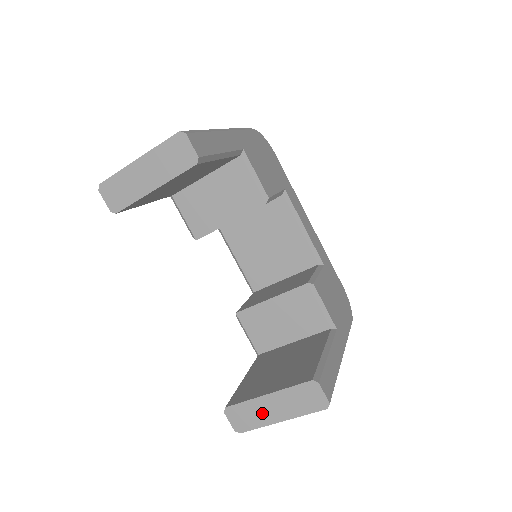
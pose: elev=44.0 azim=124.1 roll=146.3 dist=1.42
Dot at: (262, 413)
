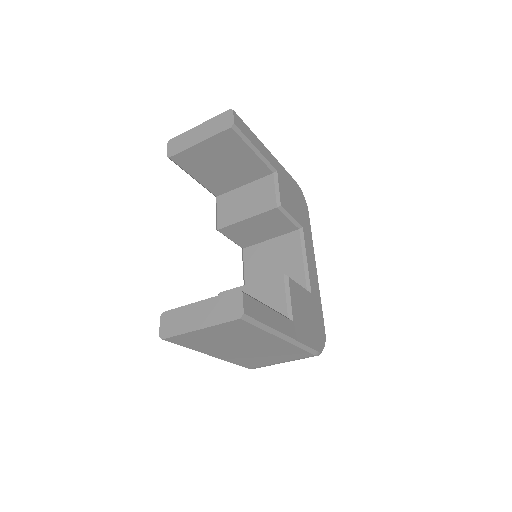
Dot at: (188, 319)
